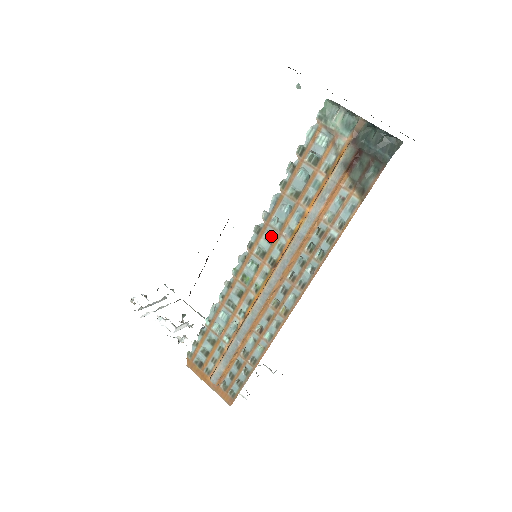
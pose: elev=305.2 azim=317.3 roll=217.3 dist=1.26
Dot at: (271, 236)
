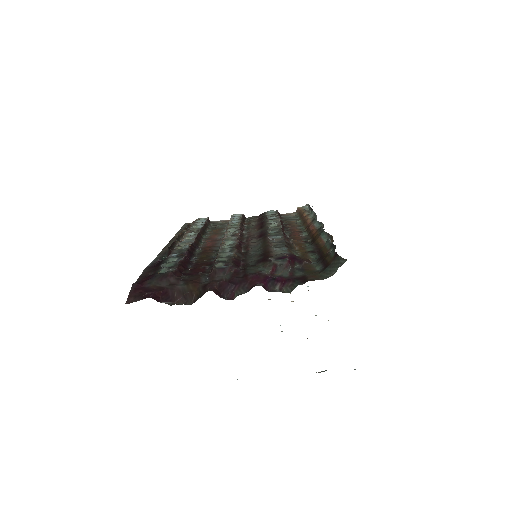
Dot at: occluded
